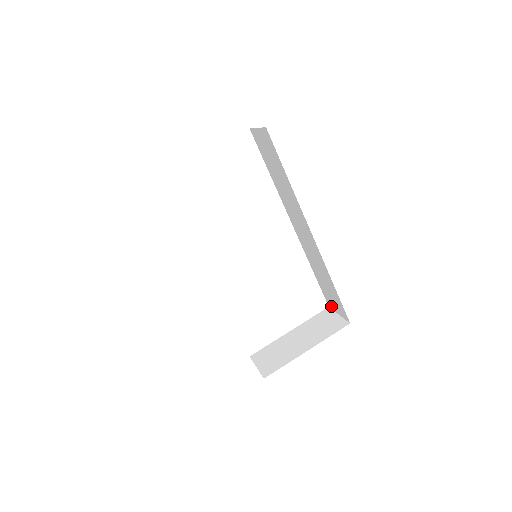
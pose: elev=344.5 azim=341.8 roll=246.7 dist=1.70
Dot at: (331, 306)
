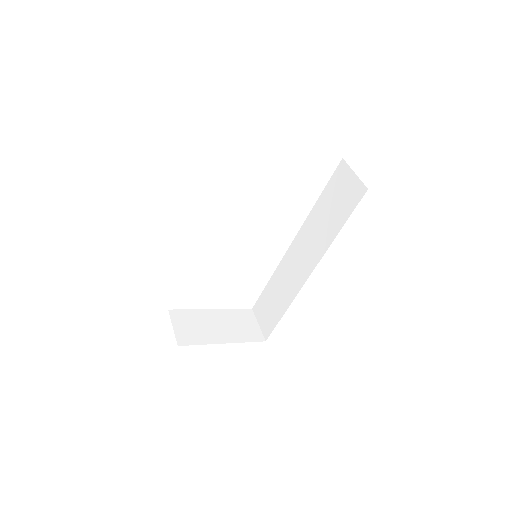
Dot at: (257, 312)
